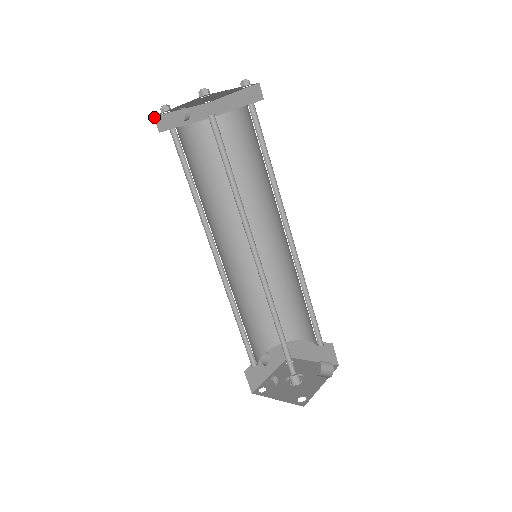
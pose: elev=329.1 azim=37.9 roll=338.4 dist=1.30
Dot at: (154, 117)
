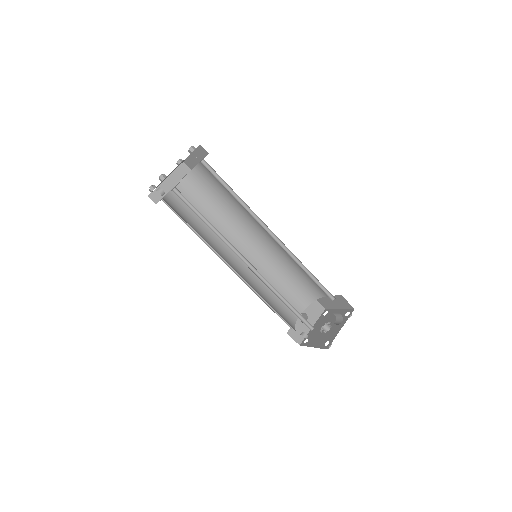
Dot at: (148, 196)
